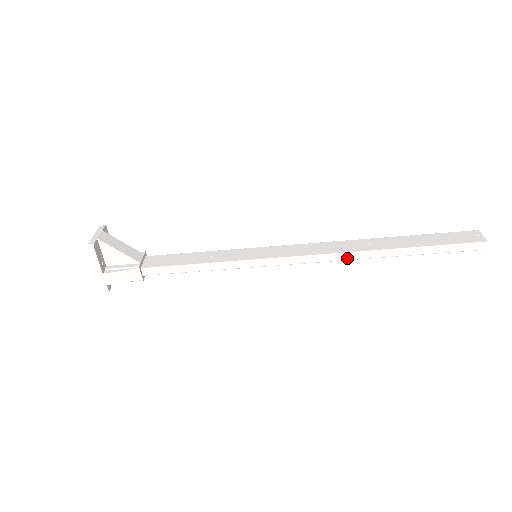
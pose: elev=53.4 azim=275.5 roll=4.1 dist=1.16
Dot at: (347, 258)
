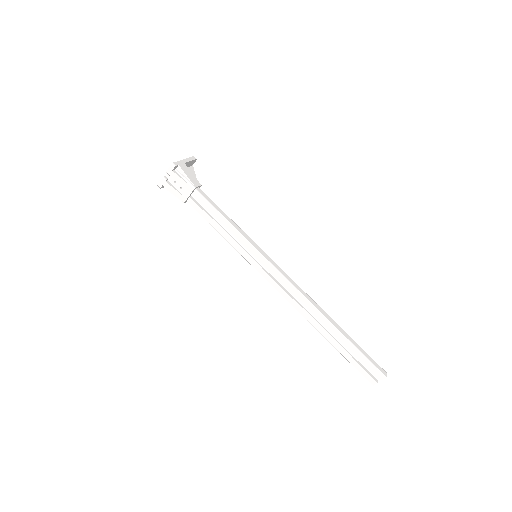
Dot at: (310, 301)
